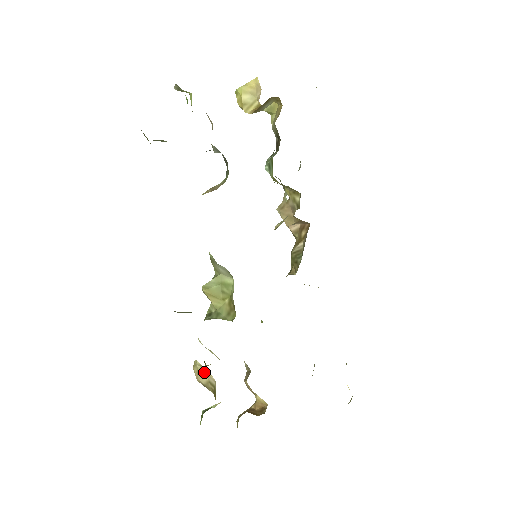
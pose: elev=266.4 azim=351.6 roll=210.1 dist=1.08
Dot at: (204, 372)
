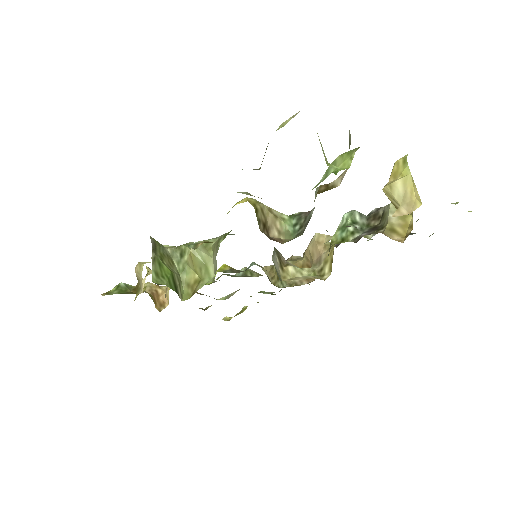
Dot at: (141, 279)
